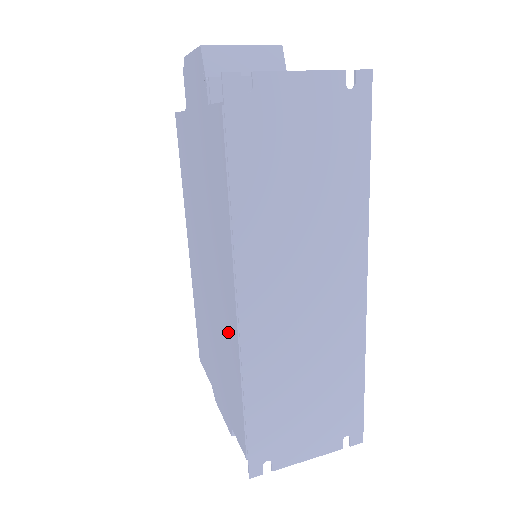
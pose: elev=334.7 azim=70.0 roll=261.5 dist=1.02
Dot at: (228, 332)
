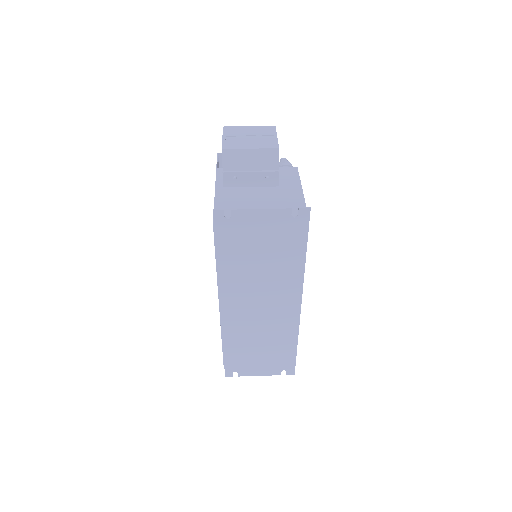
Dot at: occluded
